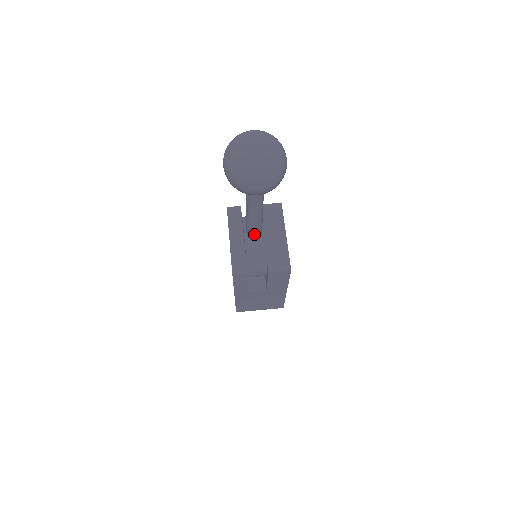
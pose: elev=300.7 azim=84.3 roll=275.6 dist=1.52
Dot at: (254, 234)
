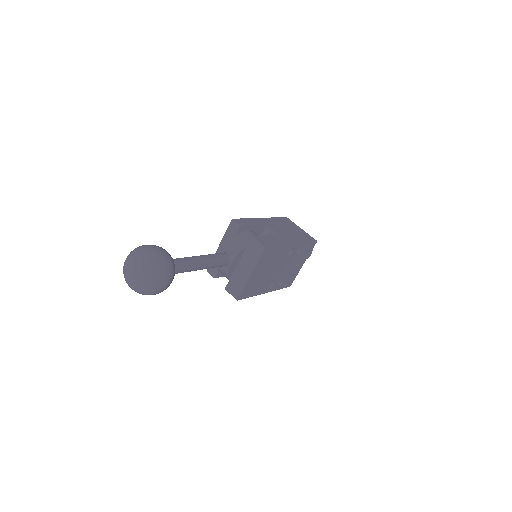
Dot at: occluded
